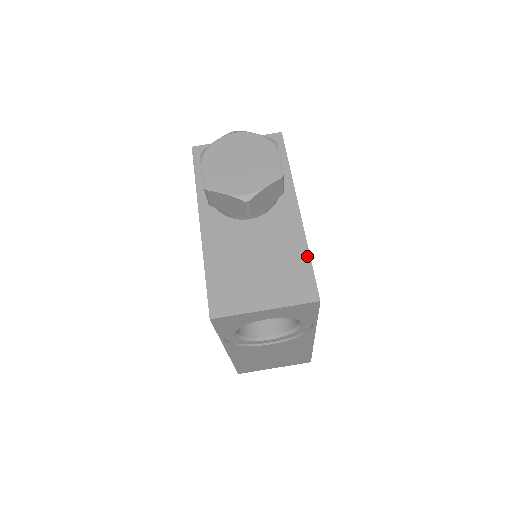
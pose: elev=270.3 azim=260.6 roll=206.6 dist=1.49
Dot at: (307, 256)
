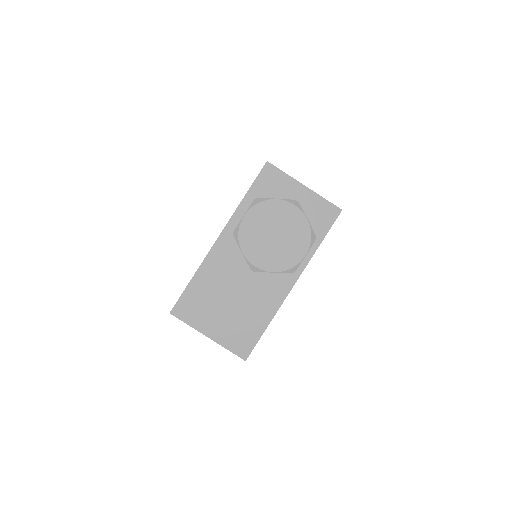
Dot at: (266, 325)
